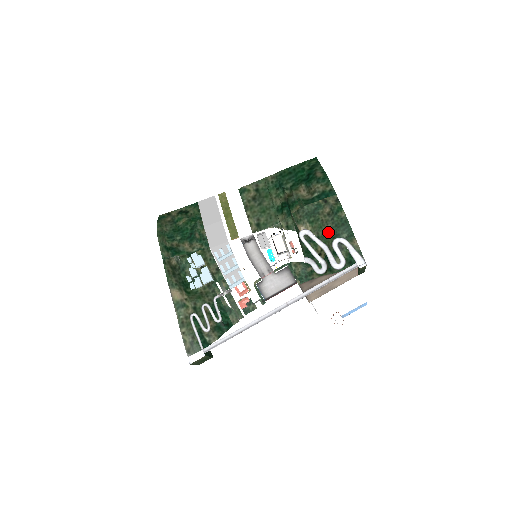
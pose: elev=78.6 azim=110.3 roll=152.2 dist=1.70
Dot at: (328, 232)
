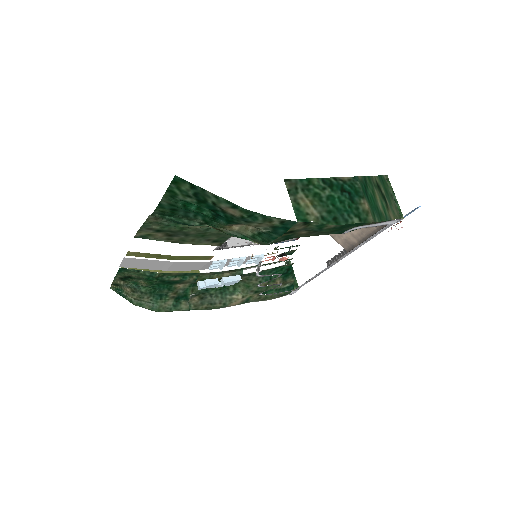
Dot at: occluded
